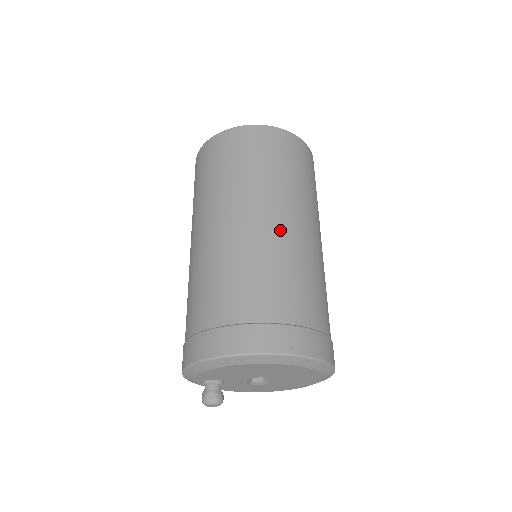
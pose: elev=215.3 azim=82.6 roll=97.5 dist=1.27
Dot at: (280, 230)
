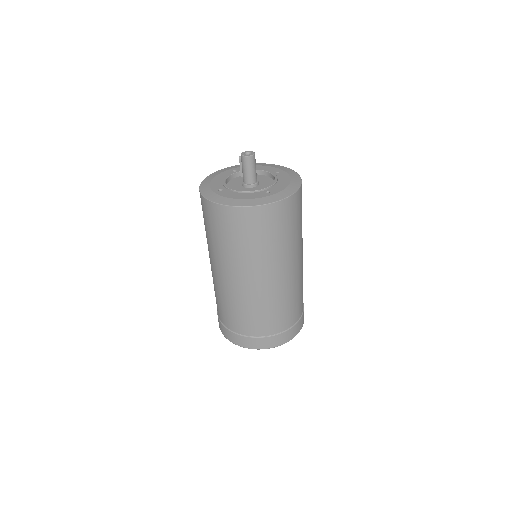
Dot at: (266, 288)
